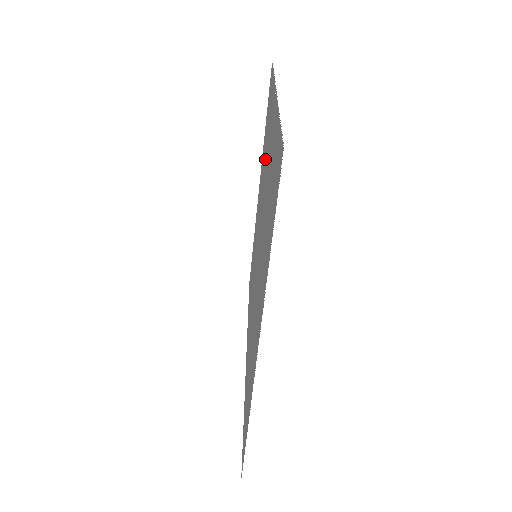
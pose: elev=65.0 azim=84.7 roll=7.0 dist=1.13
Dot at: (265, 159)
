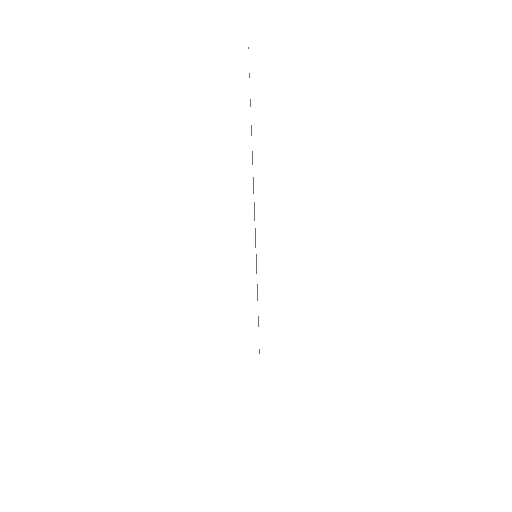
Dot at: occluded
